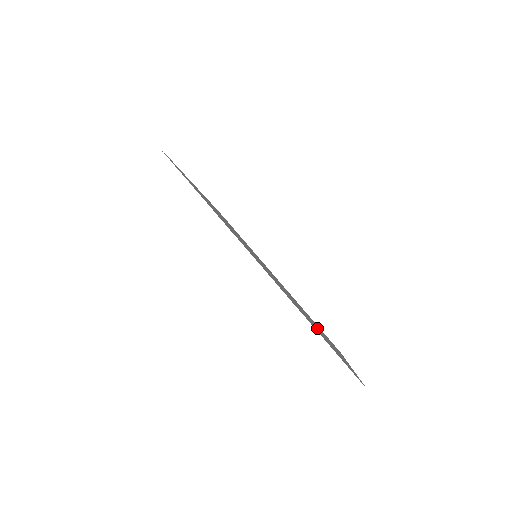
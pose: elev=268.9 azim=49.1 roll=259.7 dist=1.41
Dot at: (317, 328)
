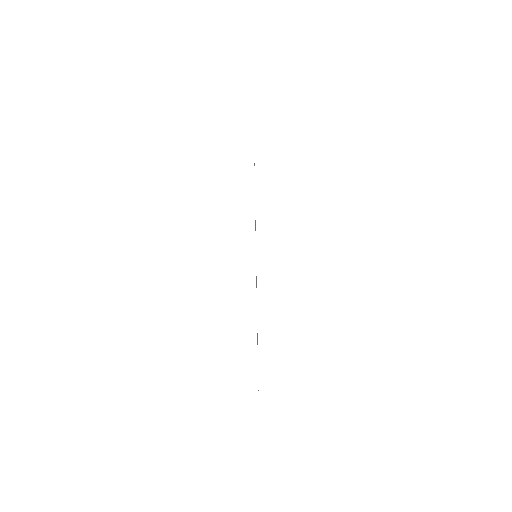
Dot at: occluded
